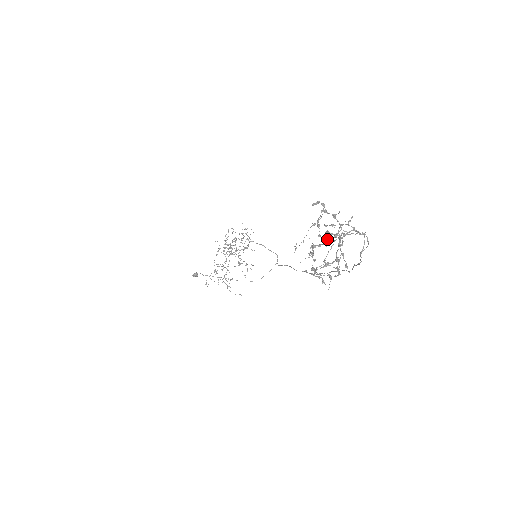
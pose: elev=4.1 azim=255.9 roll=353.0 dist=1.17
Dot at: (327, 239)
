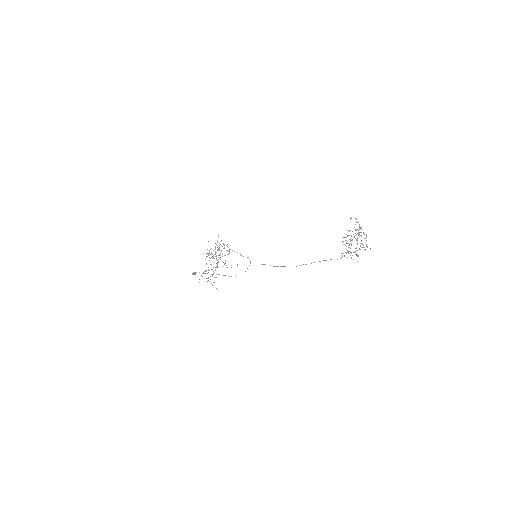
Dot at: occluded
